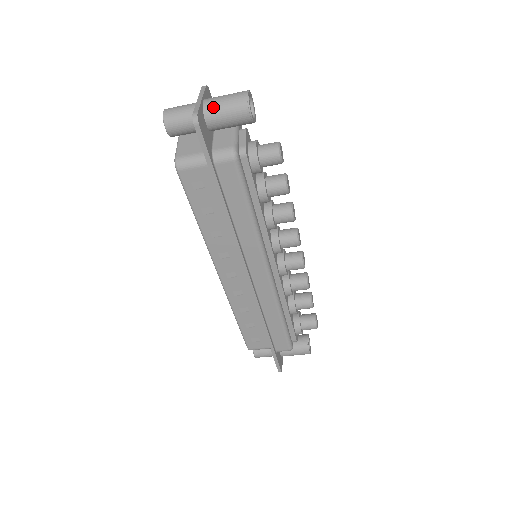
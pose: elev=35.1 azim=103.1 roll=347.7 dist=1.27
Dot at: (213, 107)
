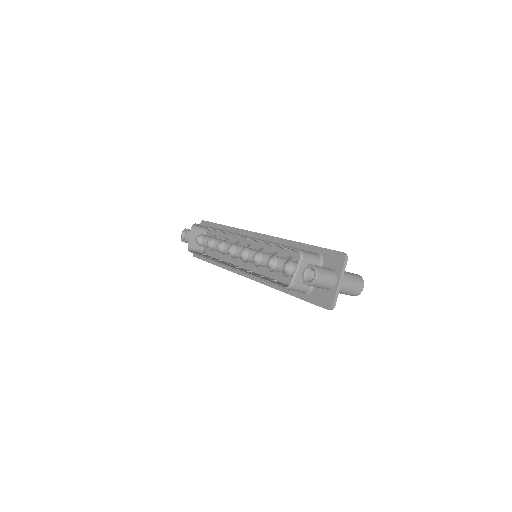
Dot at: (342, 291)
